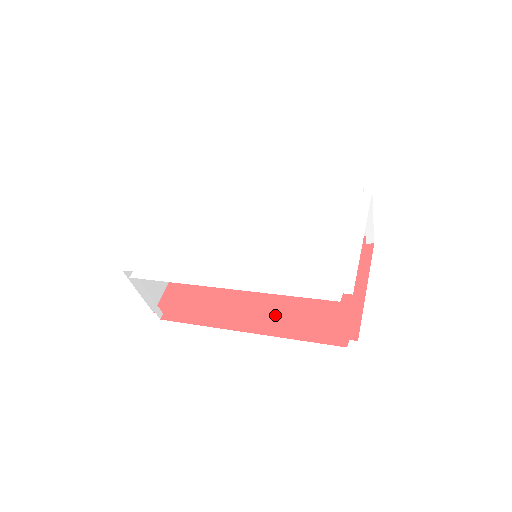
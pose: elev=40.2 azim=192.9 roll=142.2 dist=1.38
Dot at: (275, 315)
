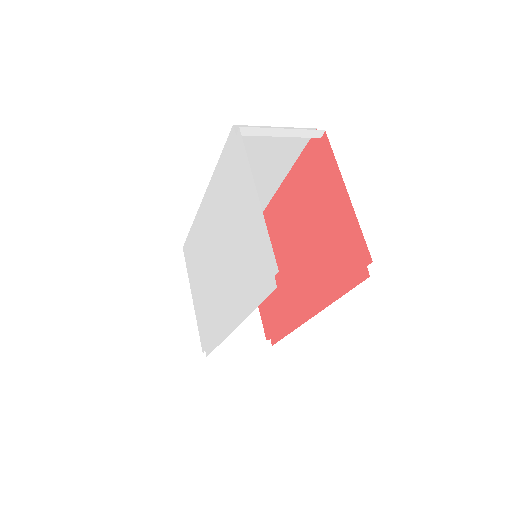
Dot at: (315, 285)
